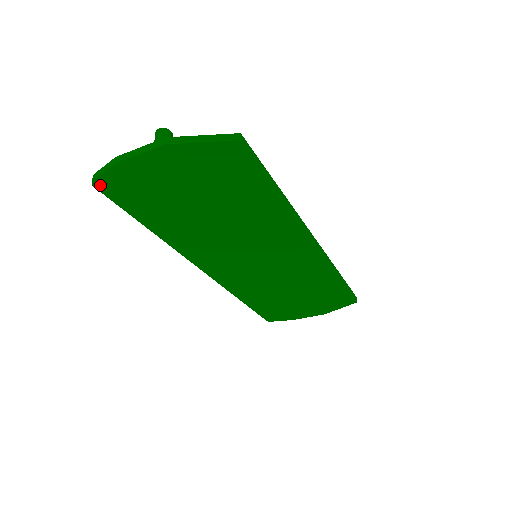
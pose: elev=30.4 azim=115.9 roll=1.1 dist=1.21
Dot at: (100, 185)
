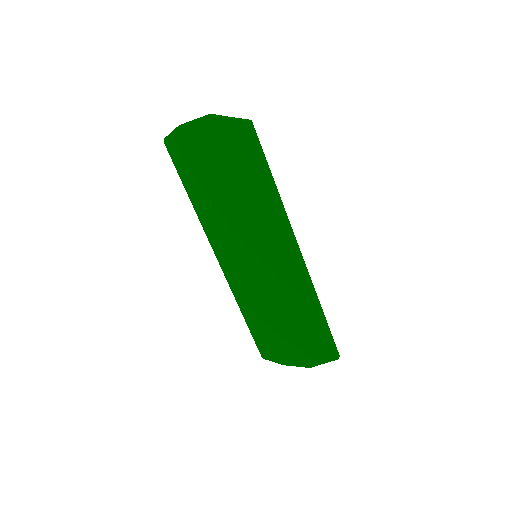
Dot at: (168, 143)
